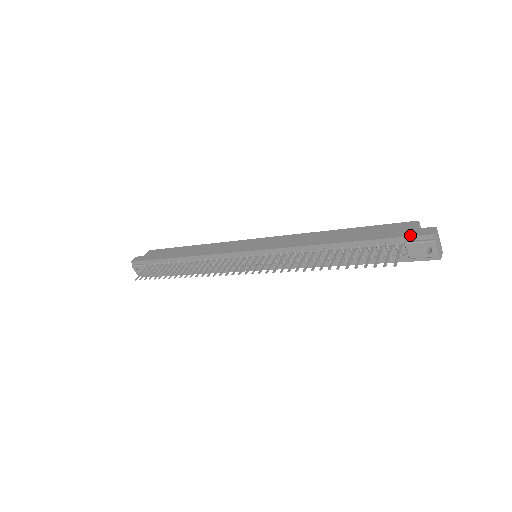
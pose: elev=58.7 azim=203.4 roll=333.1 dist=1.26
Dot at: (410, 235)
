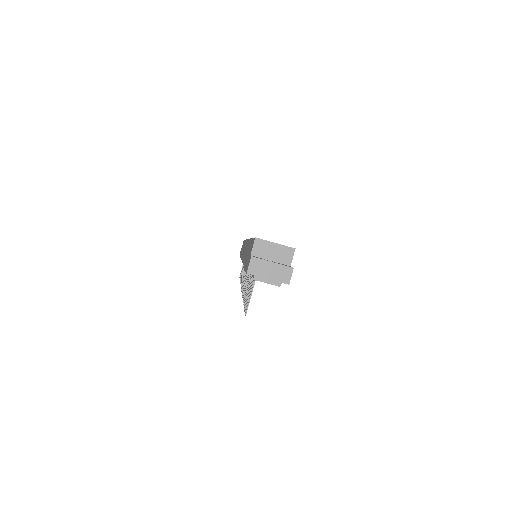
Dot at: (246, 269)
